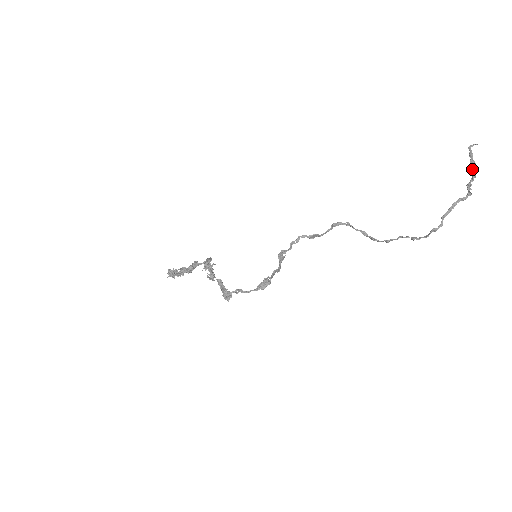
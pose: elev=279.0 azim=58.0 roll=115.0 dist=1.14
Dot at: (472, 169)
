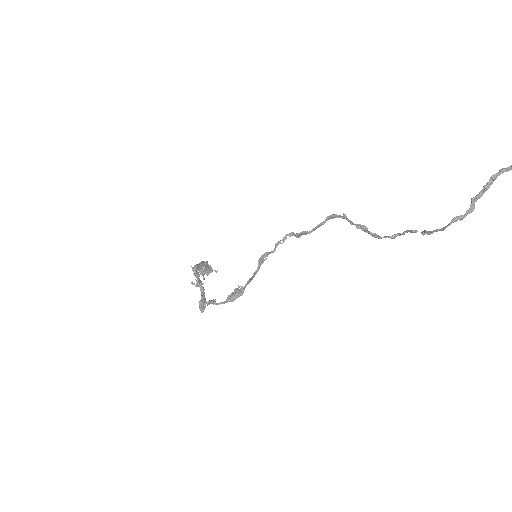
Dot at: out of frame
